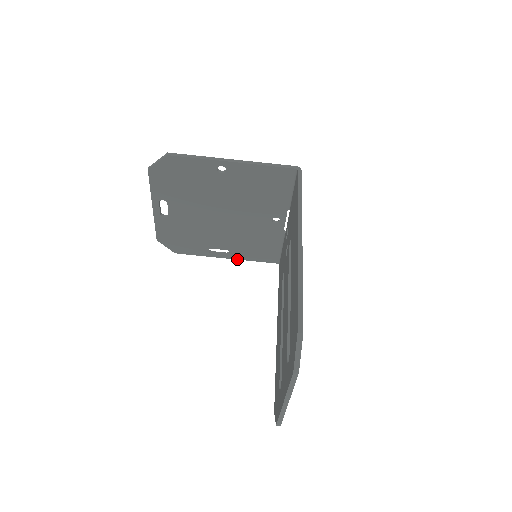
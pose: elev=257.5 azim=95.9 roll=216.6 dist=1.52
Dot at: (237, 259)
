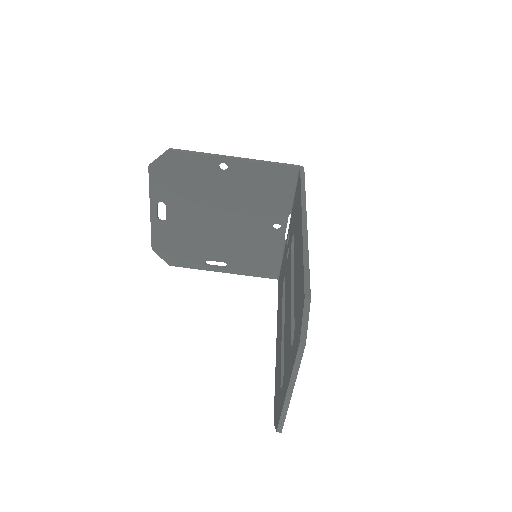
Dot at: (234, 273)
